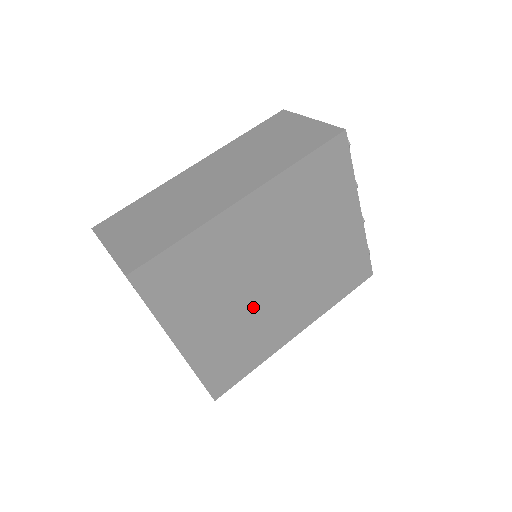
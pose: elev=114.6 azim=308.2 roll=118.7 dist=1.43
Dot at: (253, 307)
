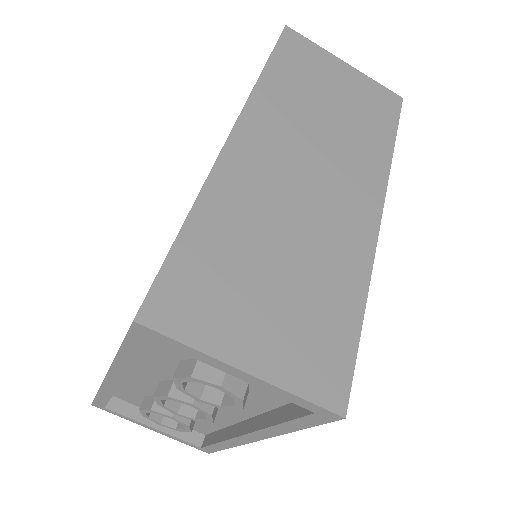
Dot at: occluded
